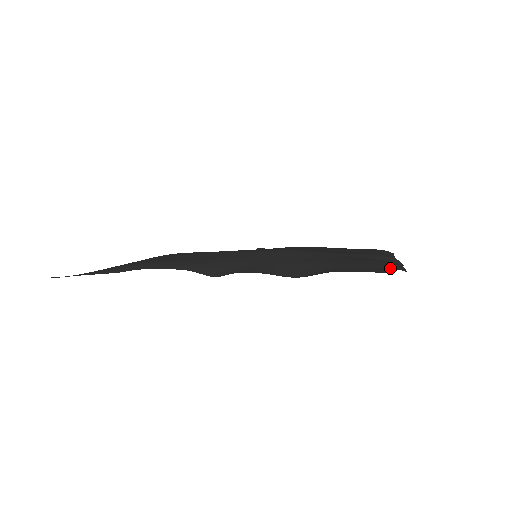
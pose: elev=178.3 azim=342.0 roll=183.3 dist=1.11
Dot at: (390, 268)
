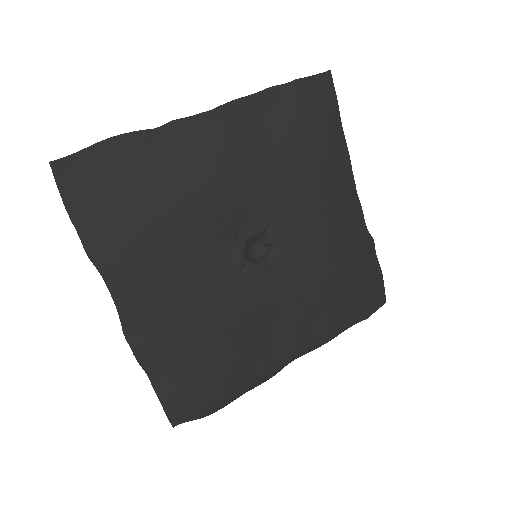
Dot at: (194, 418)
